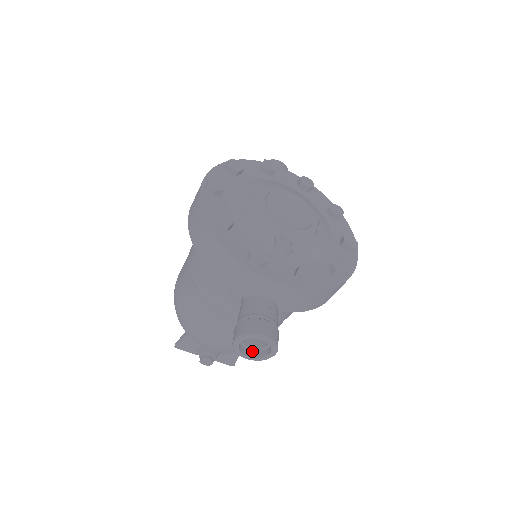
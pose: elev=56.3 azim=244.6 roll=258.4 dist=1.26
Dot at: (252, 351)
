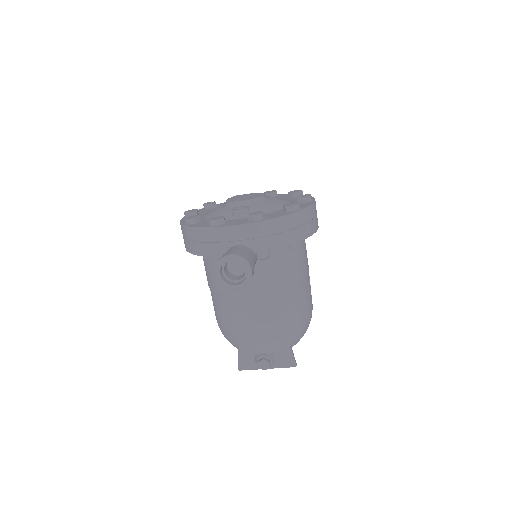
Dot at: (239, 282)
